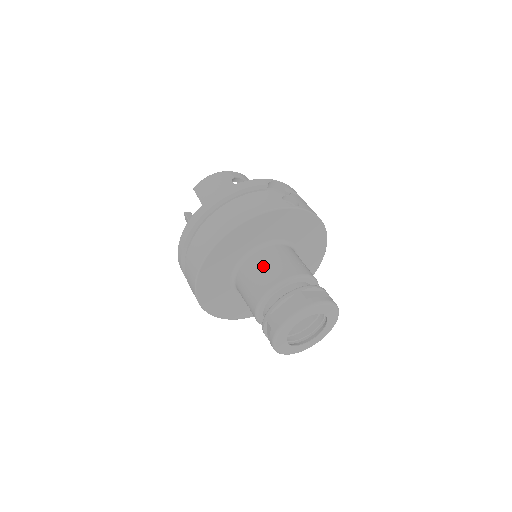
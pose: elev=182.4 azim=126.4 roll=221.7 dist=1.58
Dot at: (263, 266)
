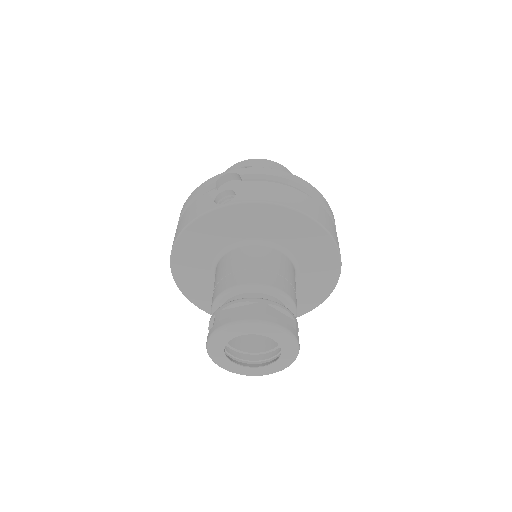
Dot at: (215, 279)
